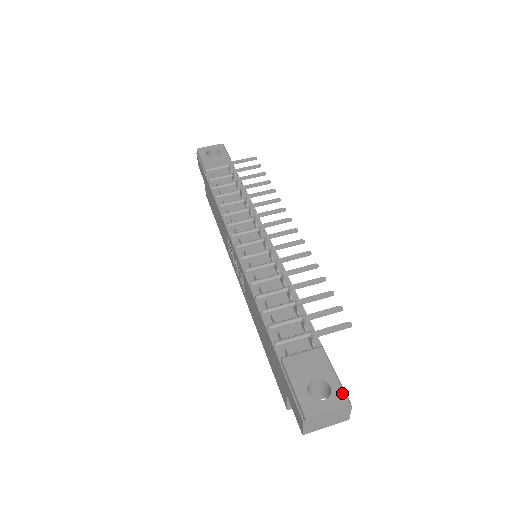
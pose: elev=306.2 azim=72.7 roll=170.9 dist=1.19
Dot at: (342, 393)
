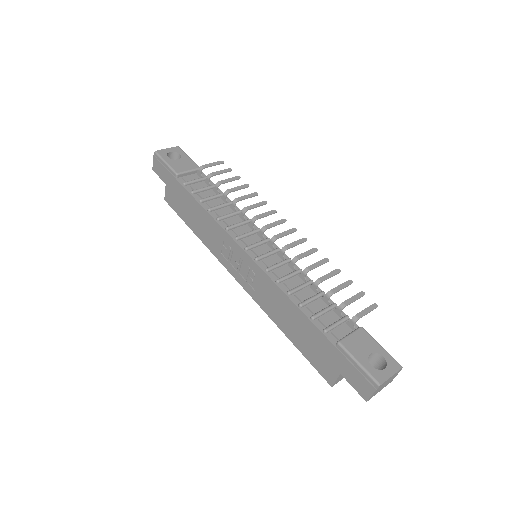
Dot at: (394, 360)
